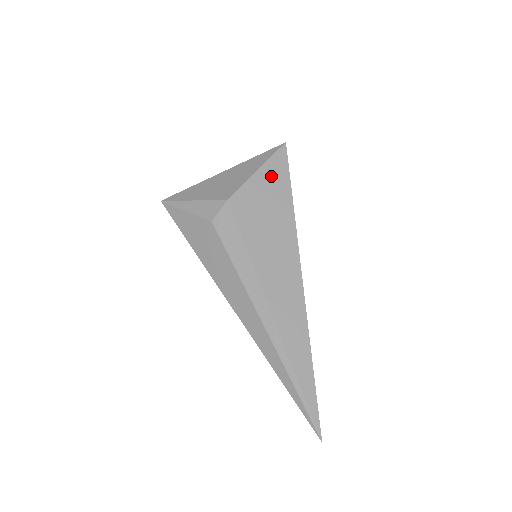
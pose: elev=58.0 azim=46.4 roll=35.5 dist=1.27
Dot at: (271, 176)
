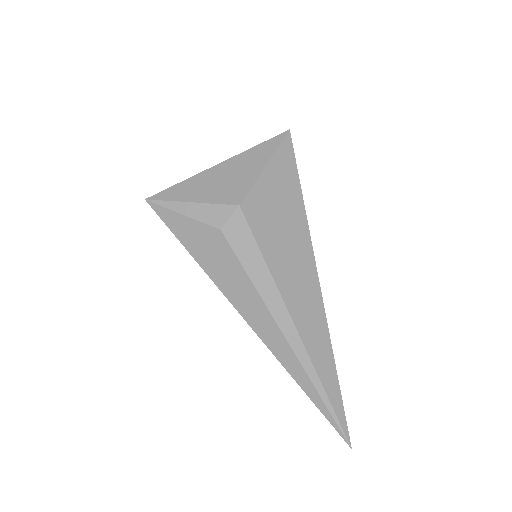
Dot at: (279, 172)
